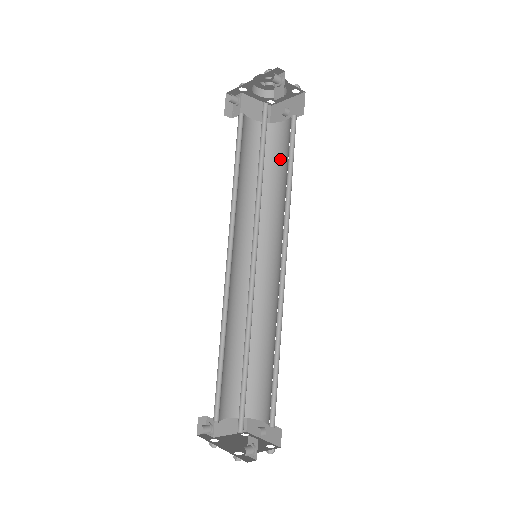
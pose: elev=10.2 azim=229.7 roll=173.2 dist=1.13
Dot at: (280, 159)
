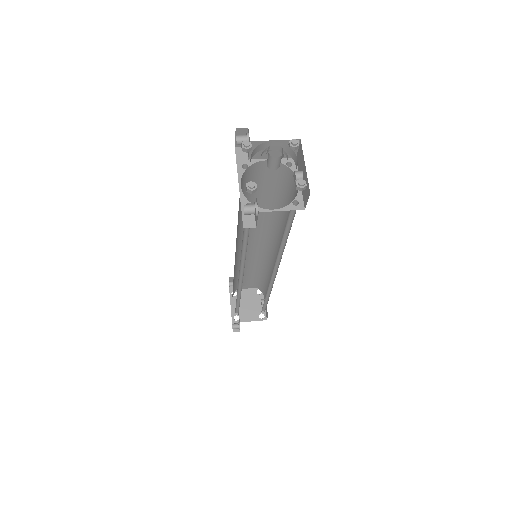
Dot at: occluded
